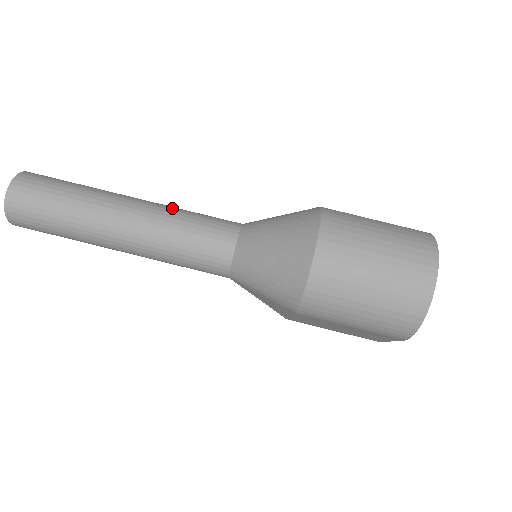
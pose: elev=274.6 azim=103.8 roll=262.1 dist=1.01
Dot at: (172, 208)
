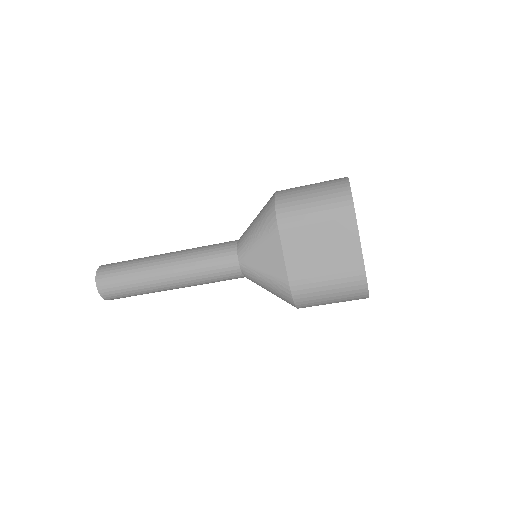
Dot at: (195, 280)
